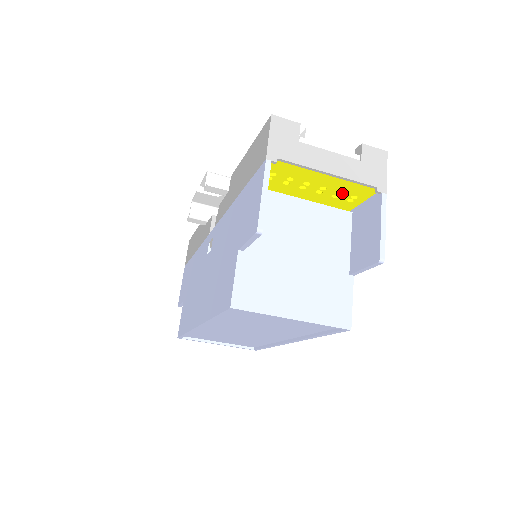
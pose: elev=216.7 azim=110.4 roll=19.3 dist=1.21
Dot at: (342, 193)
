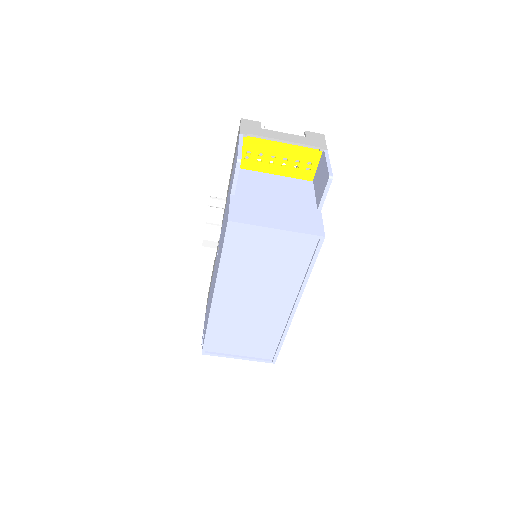
Dot at: (299, 162)
